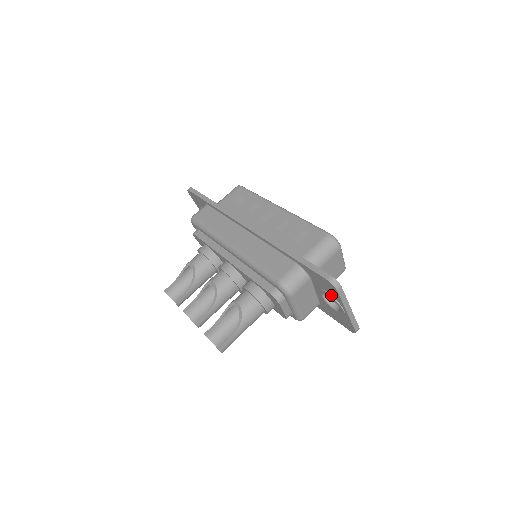
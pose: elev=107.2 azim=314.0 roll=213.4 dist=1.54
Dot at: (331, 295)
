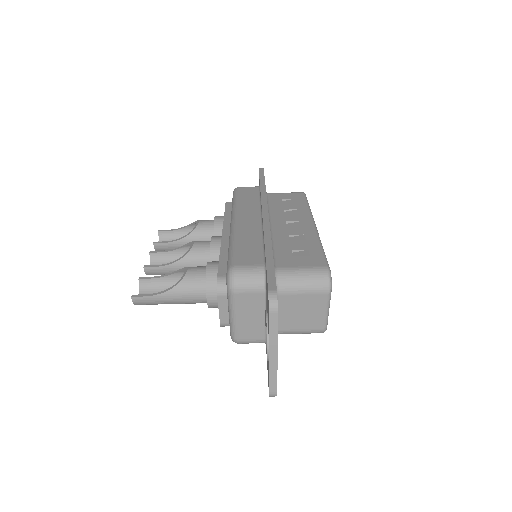
Dot at: occluded
